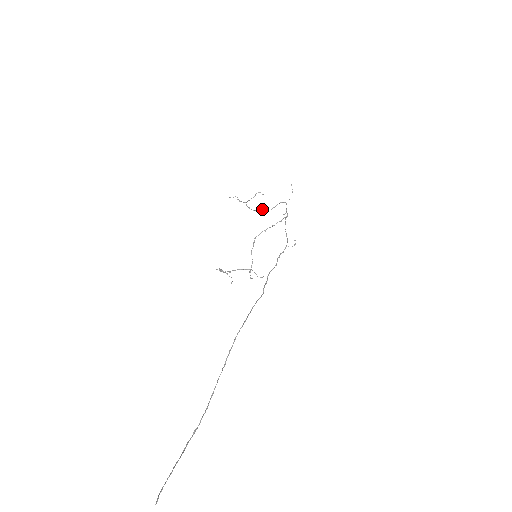
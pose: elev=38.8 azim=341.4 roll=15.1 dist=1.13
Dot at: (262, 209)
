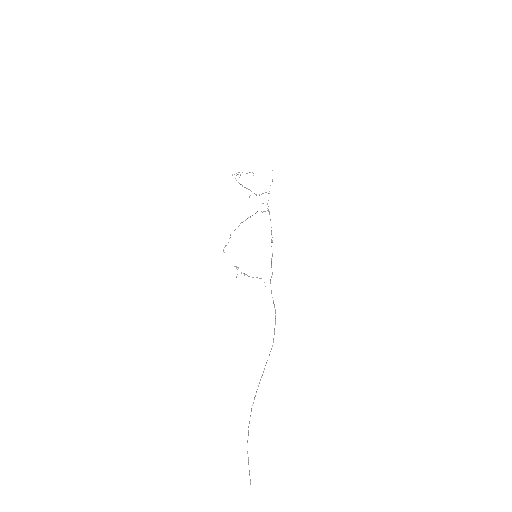
Dot at: occluded
